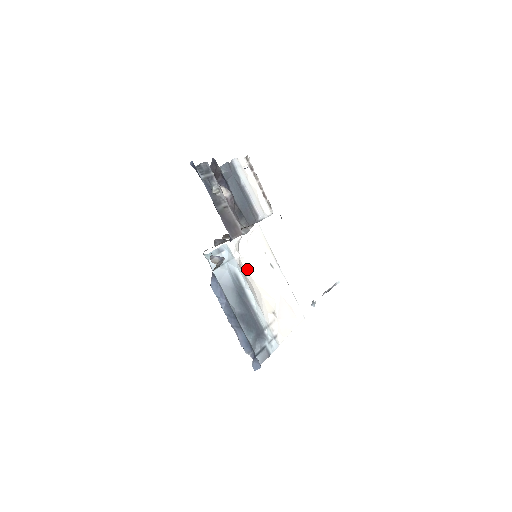
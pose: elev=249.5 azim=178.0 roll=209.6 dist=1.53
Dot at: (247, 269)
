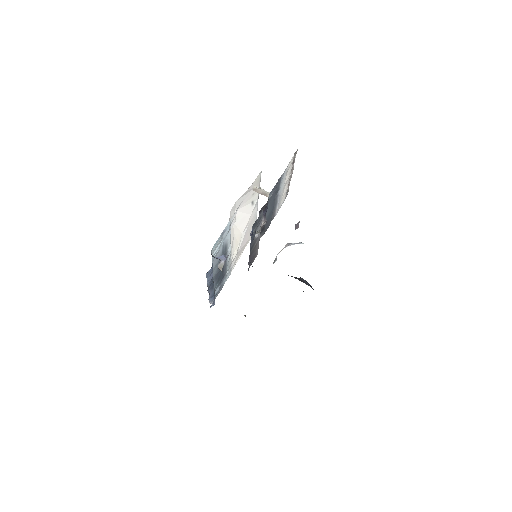
Dot at: (232, 213)
